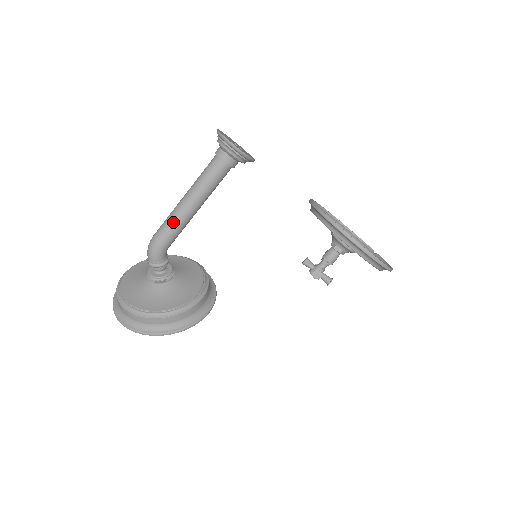
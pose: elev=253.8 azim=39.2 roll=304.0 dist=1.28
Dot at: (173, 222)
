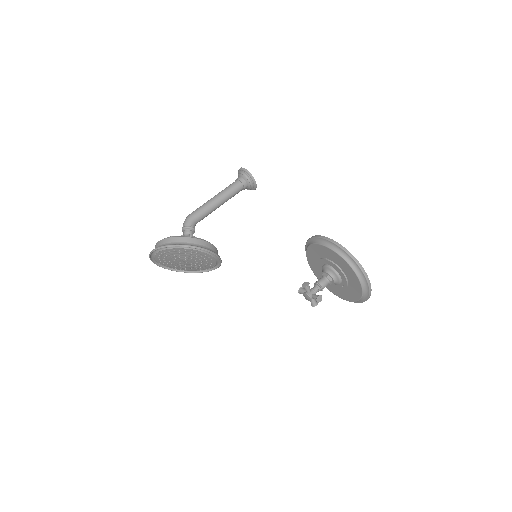
Dot at: (203, 205)
